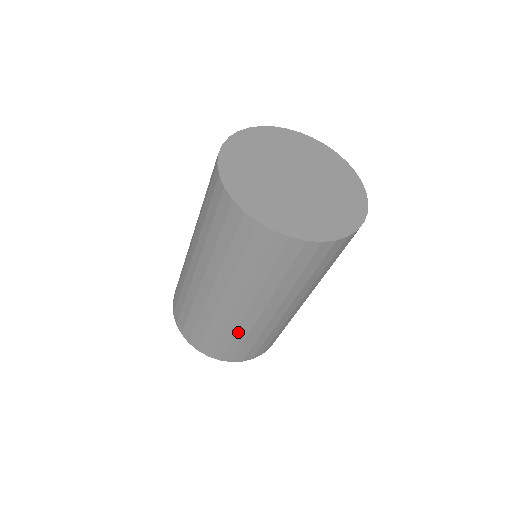
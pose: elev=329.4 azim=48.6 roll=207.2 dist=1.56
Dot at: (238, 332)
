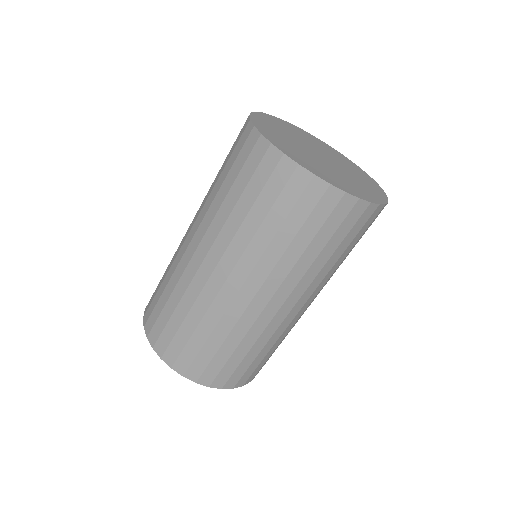
Dot at: (246, 337)
